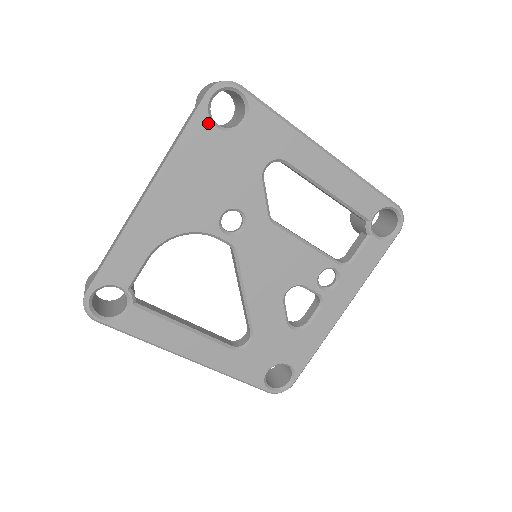
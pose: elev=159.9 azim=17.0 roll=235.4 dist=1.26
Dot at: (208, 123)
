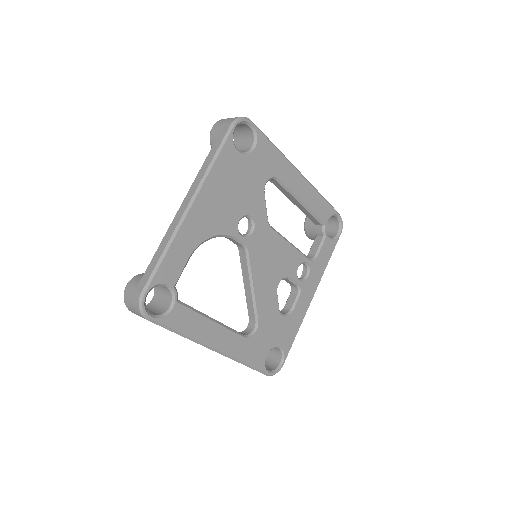
Dot at: (232, 147)
